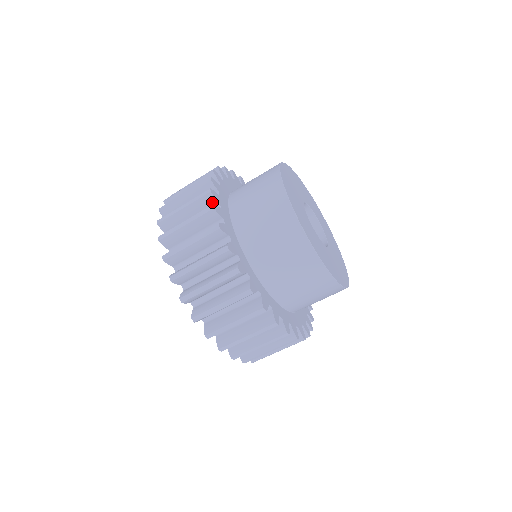
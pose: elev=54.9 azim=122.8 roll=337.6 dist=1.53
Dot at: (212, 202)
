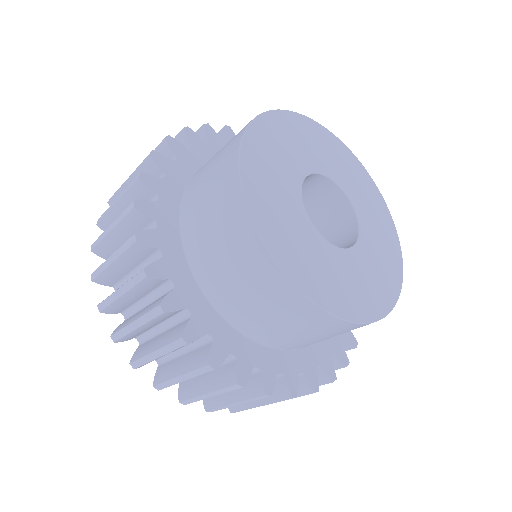
Dot at: (146, 193)
